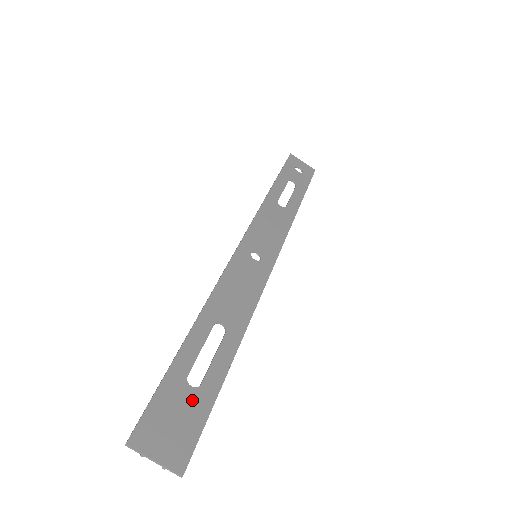
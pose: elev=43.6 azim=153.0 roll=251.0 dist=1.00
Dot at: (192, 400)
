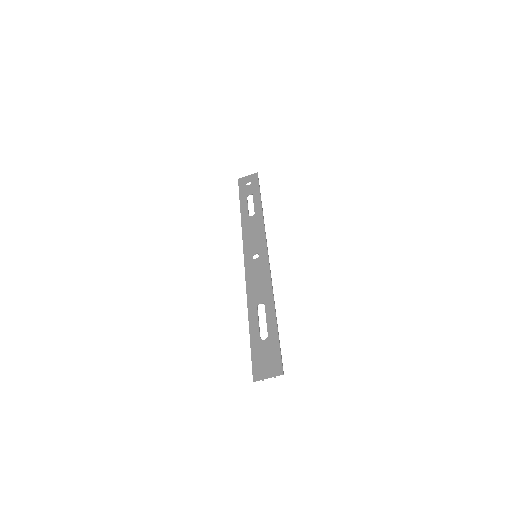
Dot at: (268, 344)
